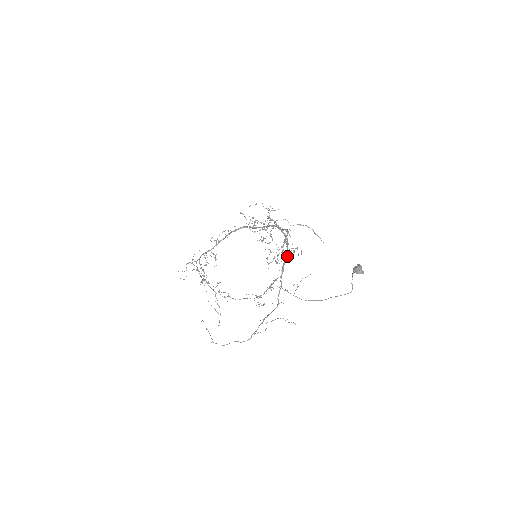
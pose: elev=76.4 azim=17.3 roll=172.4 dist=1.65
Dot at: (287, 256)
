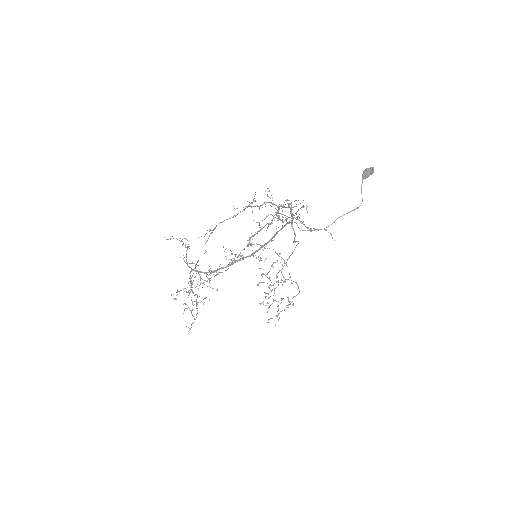
Dot at: (290, 207)
